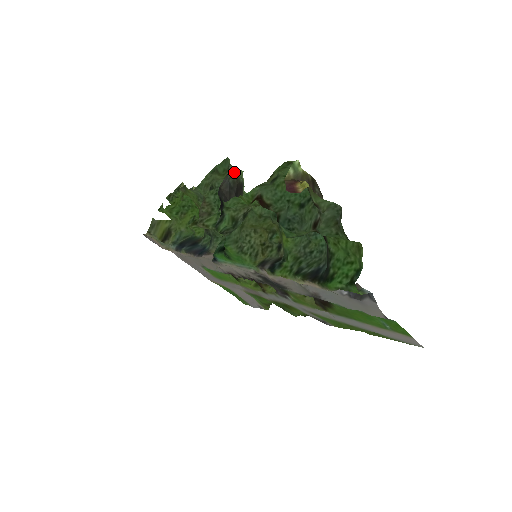
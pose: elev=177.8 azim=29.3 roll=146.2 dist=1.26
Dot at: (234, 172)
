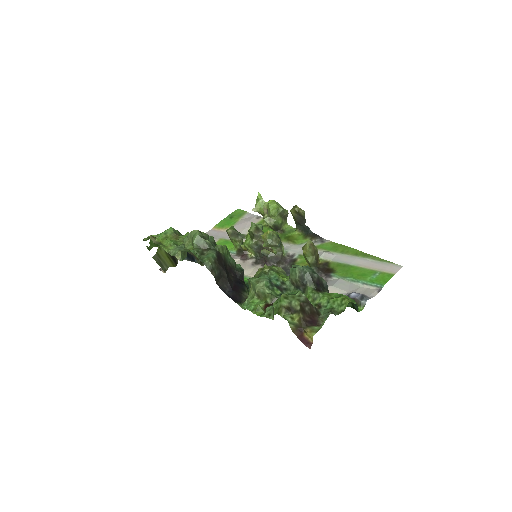
Dot at: (211, 265)
